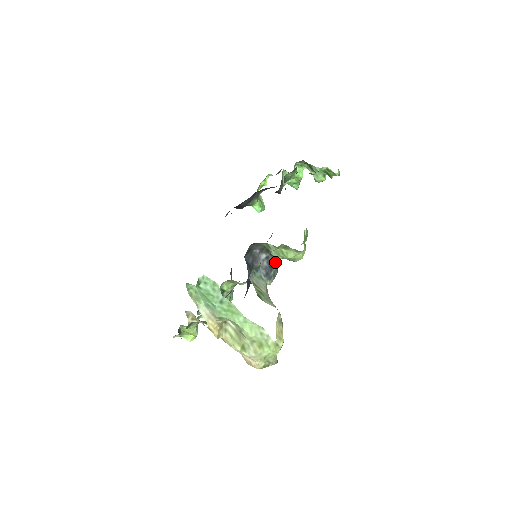
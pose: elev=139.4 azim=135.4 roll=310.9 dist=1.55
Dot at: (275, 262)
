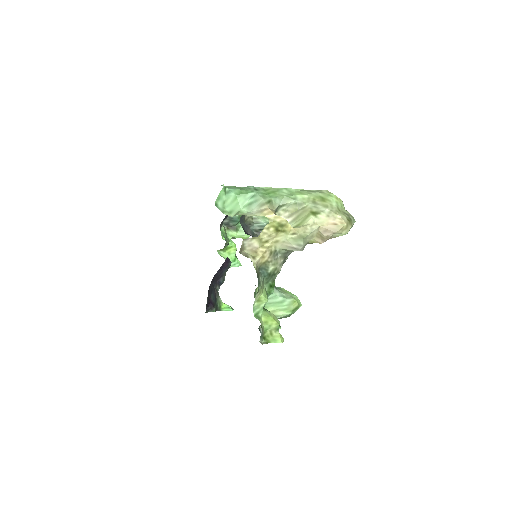
Dot at: occluded
